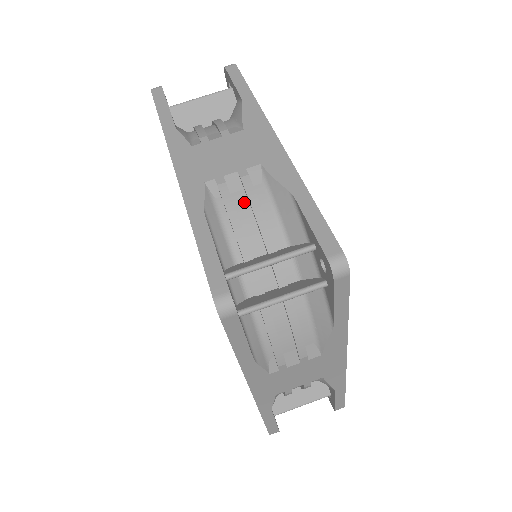
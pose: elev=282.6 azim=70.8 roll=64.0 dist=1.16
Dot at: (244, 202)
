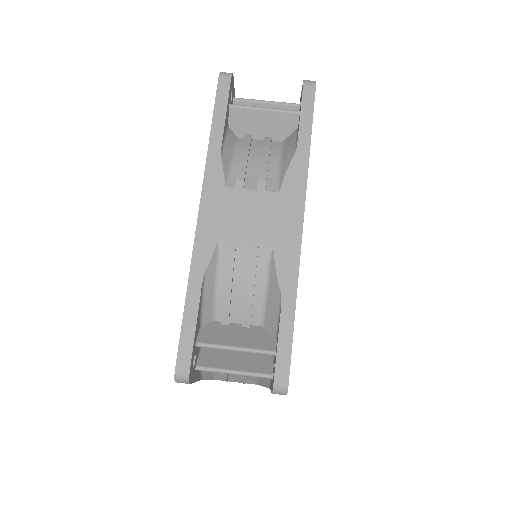
Dot at: (243, 276)
